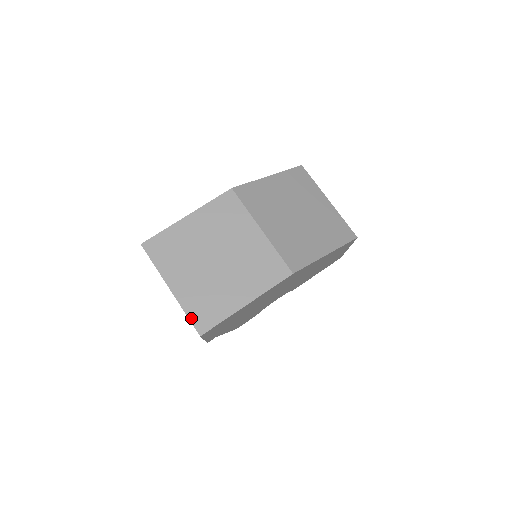
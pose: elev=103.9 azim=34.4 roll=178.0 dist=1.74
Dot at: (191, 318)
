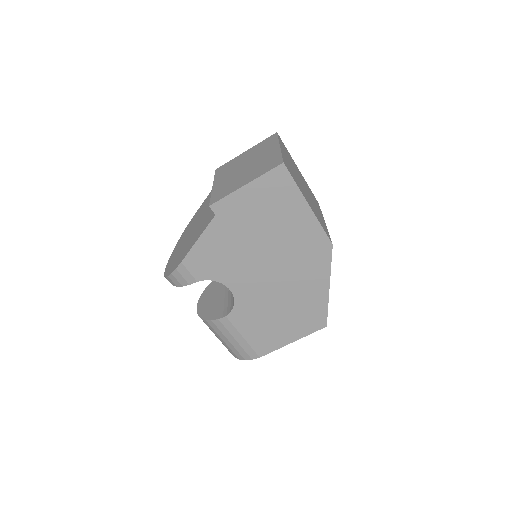
Dot at: (283, 158)
